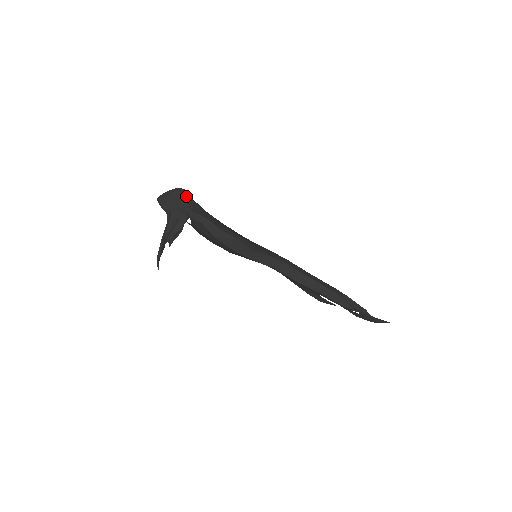
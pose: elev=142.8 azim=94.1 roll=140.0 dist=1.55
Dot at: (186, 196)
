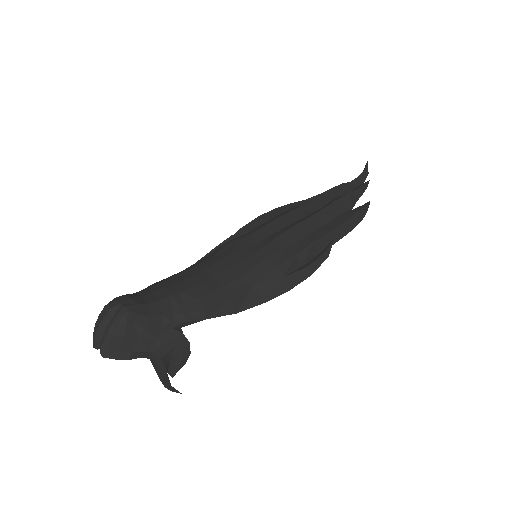
Dot at: (144, 312)
